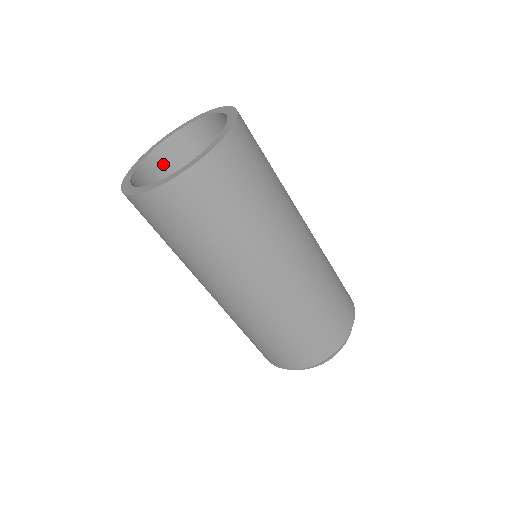
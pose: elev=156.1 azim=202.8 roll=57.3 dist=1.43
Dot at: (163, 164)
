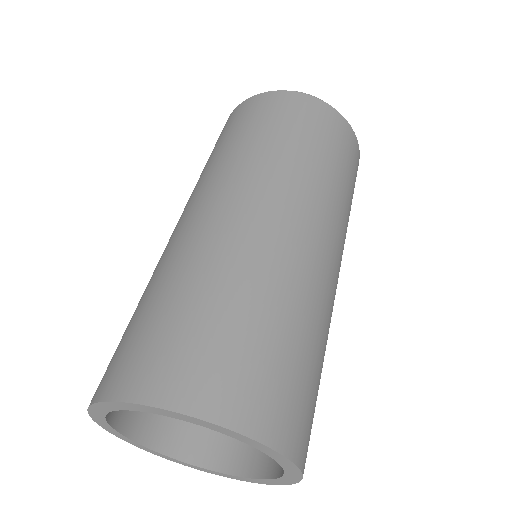
Dot at: occluded
